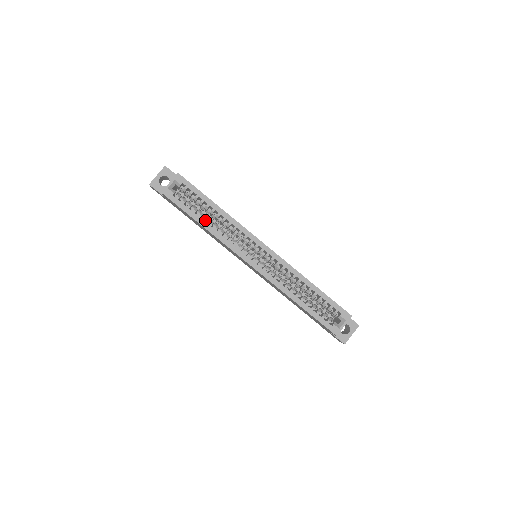
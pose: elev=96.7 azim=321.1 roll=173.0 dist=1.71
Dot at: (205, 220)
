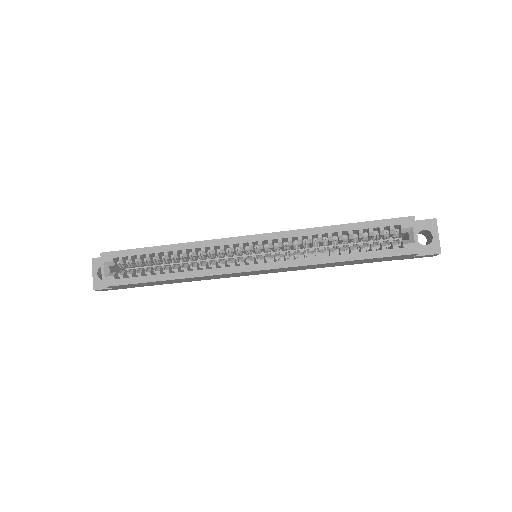
Dot at: (167, 271)
